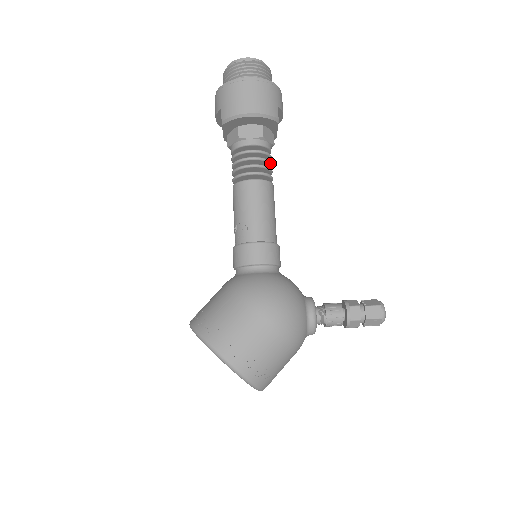
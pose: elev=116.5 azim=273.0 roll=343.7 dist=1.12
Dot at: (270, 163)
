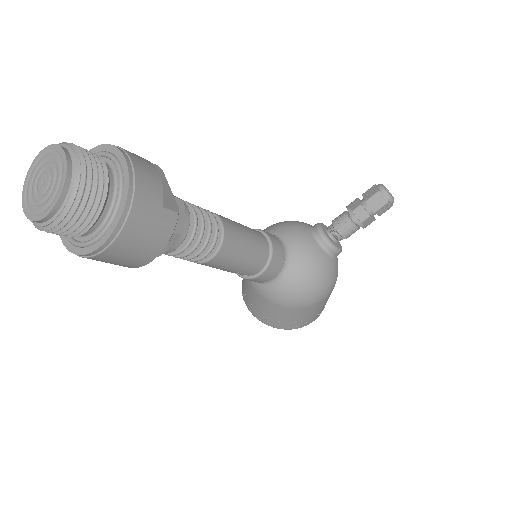
Dot at: (204, 224)
